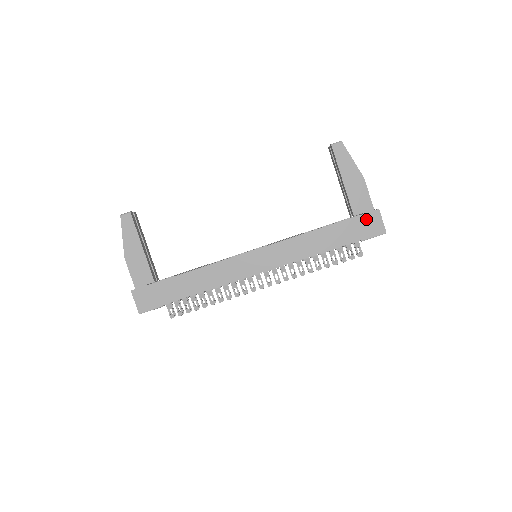
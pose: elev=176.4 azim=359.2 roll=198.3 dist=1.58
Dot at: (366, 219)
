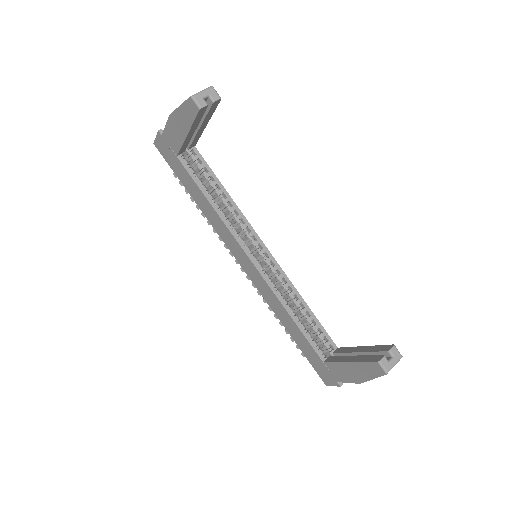
Dot at: (327, 372)
